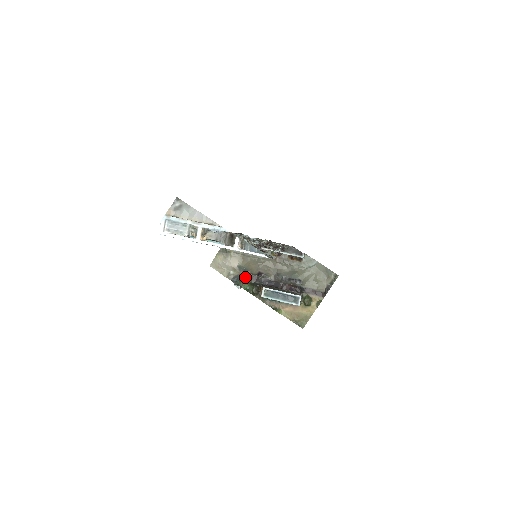
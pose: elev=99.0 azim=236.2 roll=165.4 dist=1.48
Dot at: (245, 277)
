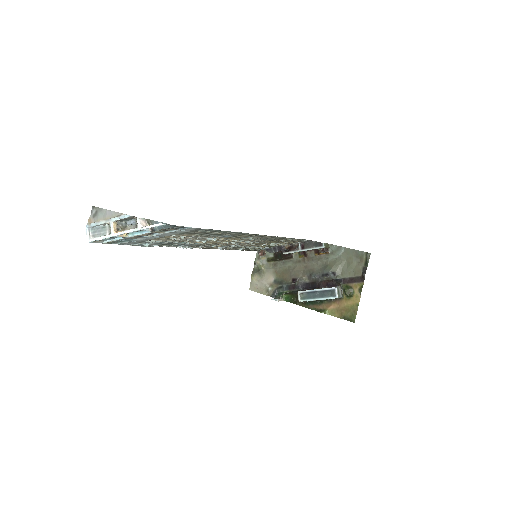
Dot at: (283, 289)
